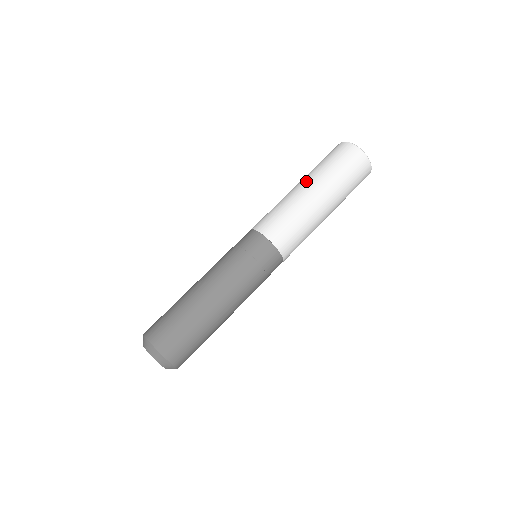
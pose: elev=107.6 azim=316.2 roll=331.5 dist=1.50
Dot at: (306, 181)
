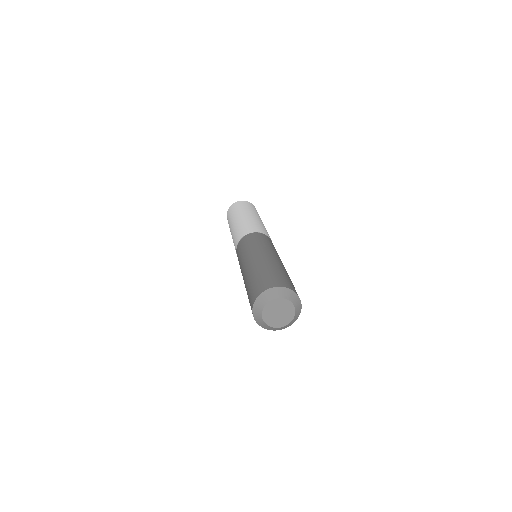
Dot at: (236, 217)
